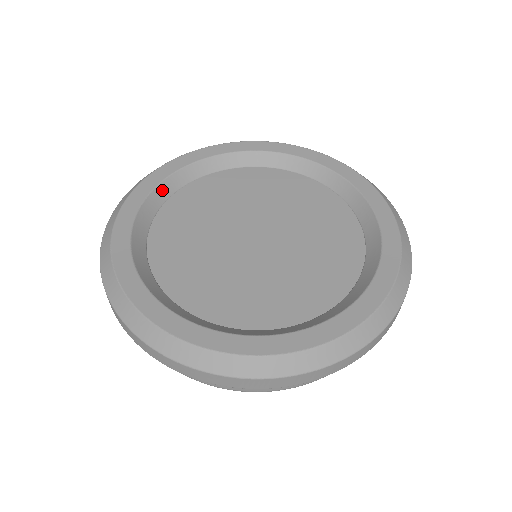
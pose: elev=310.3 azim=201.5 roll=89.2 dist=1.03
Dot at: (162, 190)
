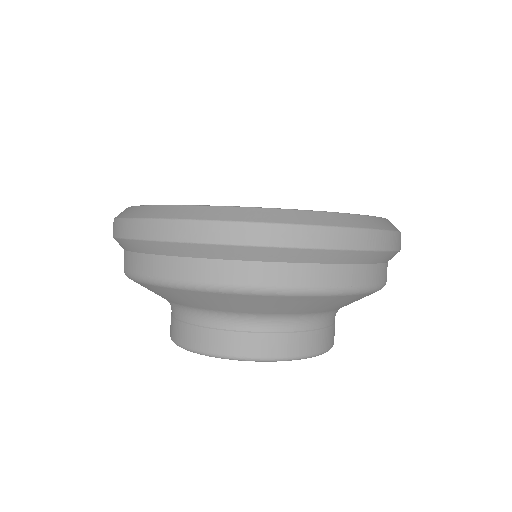
Dot at: occluded
